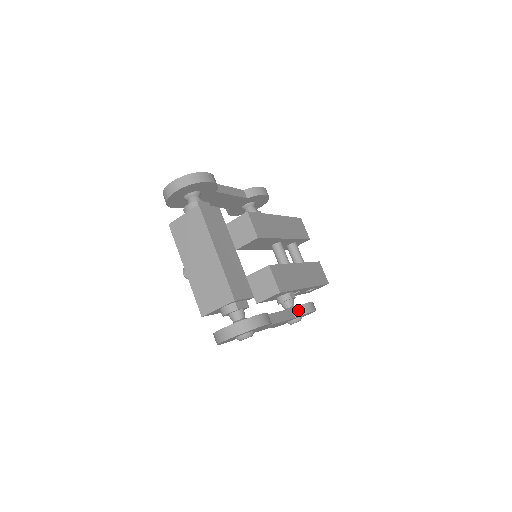
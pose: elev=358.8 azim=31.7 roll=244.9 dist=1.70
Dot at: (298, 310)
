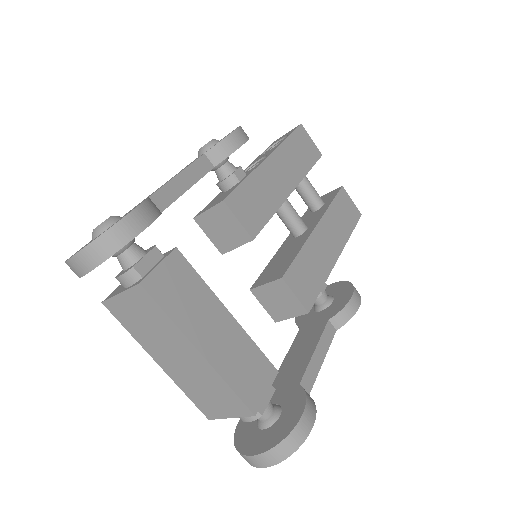
Dot at: (338, 319)
